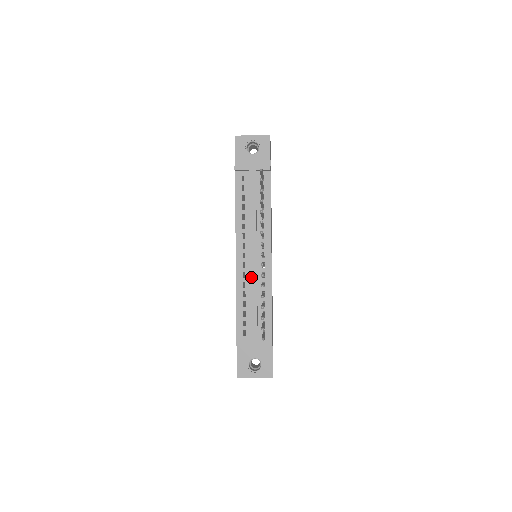
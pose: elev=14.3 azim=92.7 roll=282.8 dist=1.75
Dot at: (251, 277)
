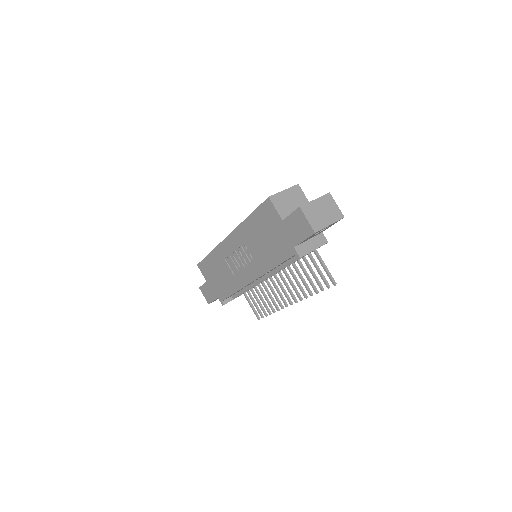
Dot at: occluded
